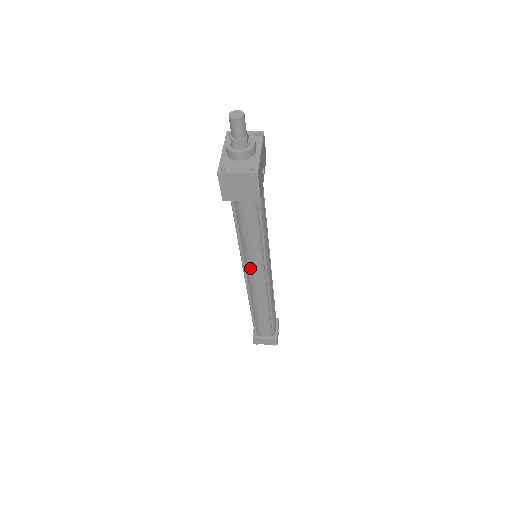
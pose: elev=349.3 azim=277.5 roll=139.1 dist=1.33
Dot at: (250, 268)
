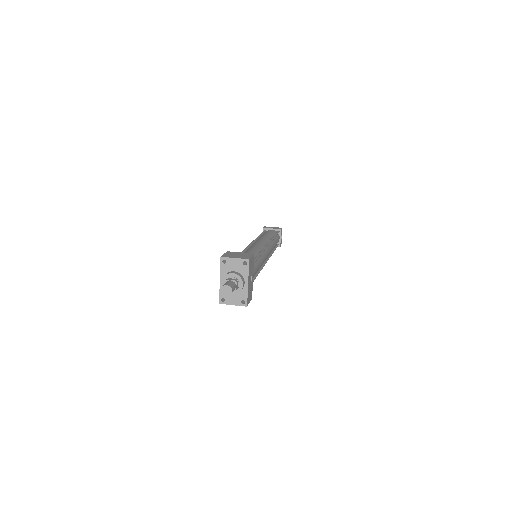
Dot at: occluded
